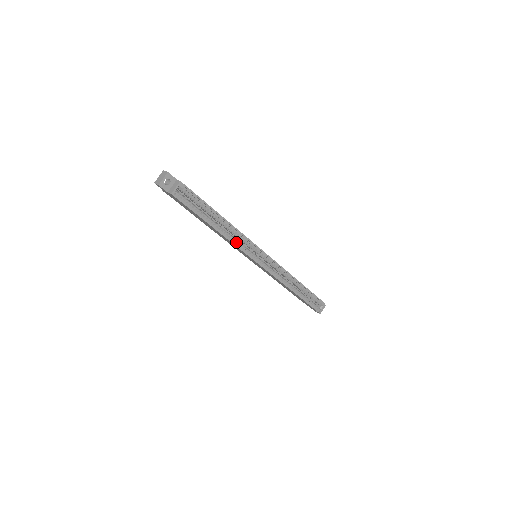
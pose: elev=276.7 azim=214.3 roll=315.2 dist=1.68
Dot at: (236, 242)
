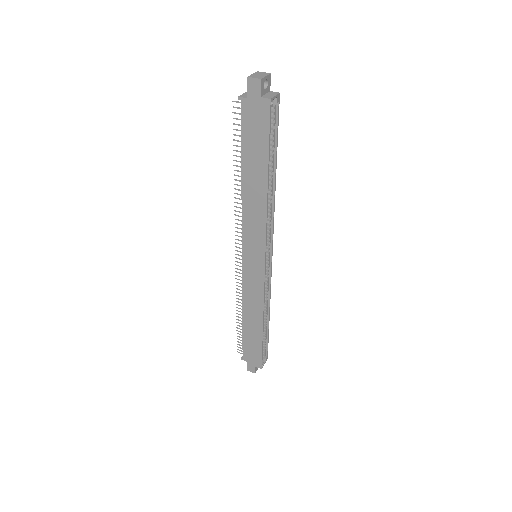
Dot at: (264, 219)
